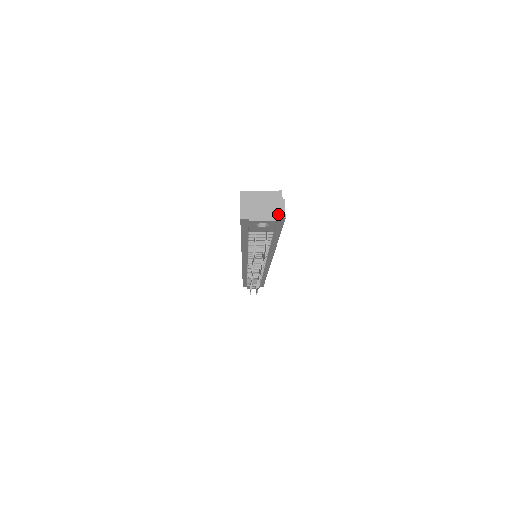
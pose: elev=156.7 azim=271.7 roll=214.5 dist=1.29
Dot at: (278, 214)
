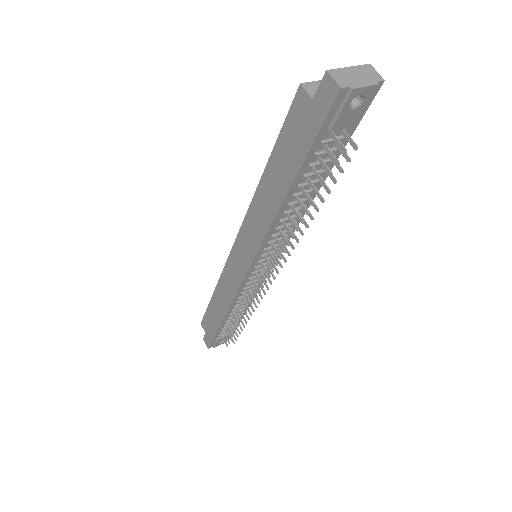
Dot at: (375, 78)
